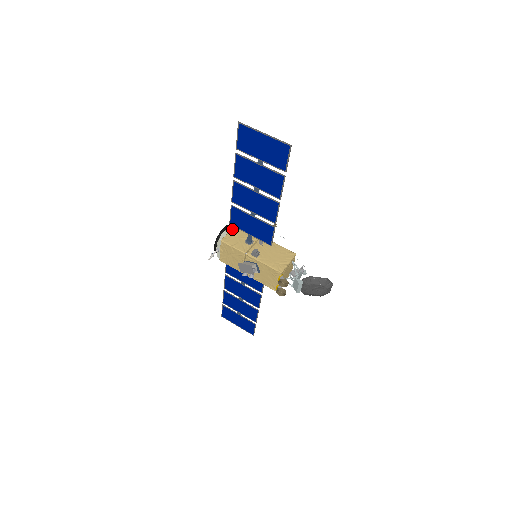
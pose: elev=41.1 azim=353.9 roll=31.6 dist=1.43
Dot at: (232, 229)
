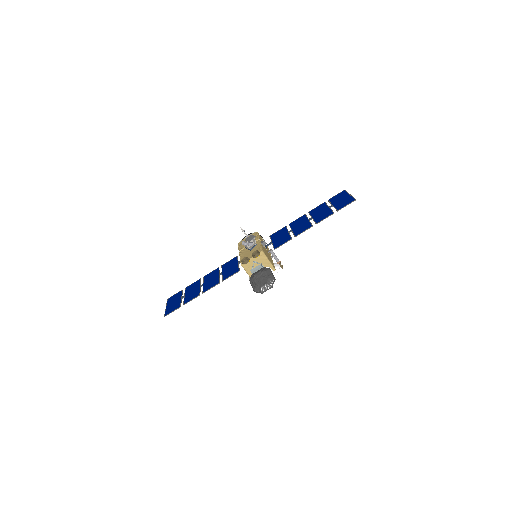
Dot at: occluded
